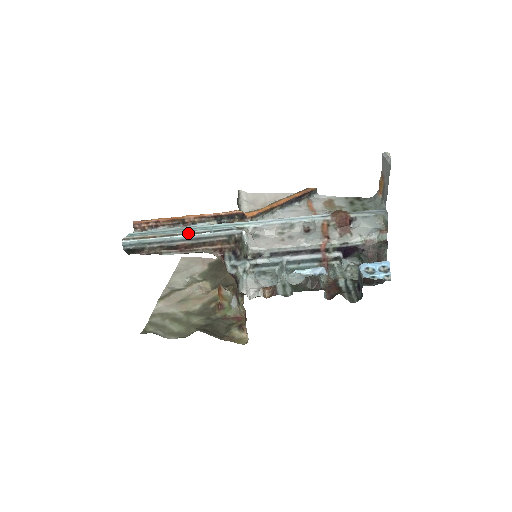
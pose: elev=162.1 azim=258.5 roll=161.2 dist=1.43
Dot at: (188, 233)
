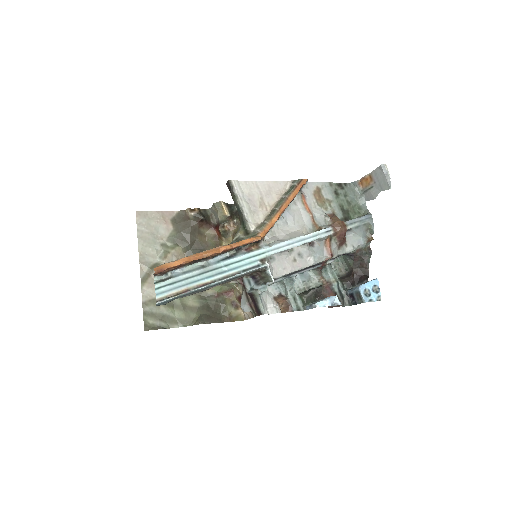
Dot at: (219, 279)
